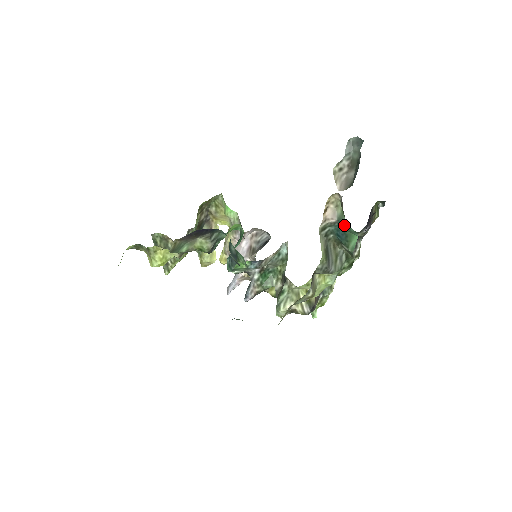
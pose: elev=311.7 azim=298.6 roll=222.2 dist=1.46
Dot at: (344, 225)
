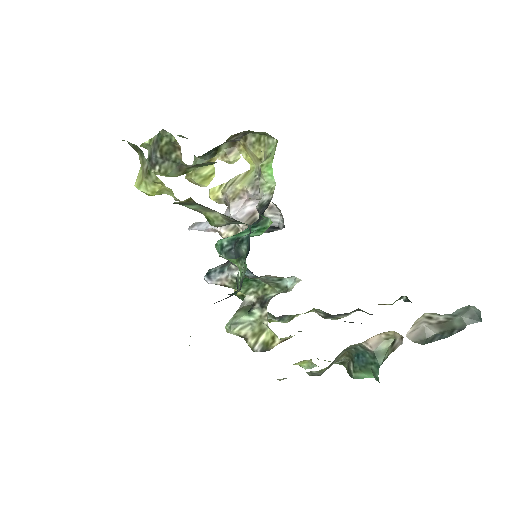
Dot at: (375, 362)
